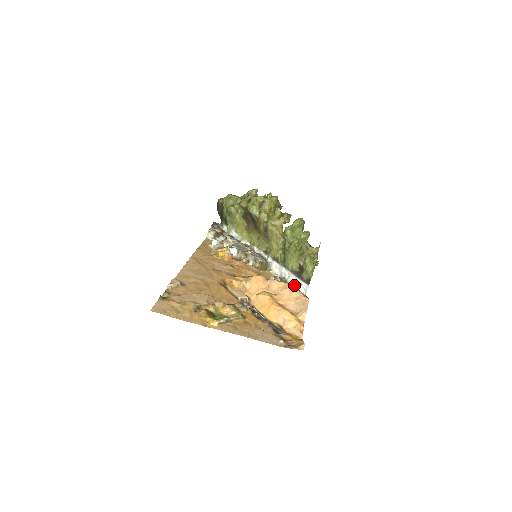
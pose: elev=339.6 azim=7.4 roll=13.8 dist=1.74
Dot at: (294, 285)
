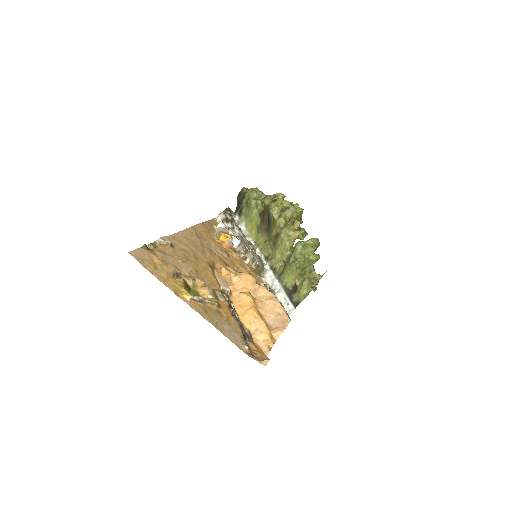
Dot at: occluded
